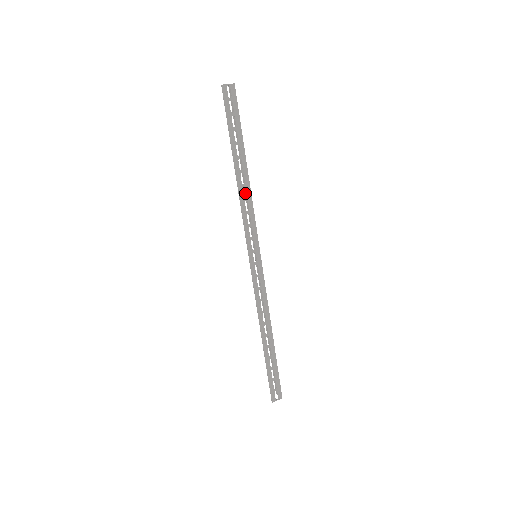
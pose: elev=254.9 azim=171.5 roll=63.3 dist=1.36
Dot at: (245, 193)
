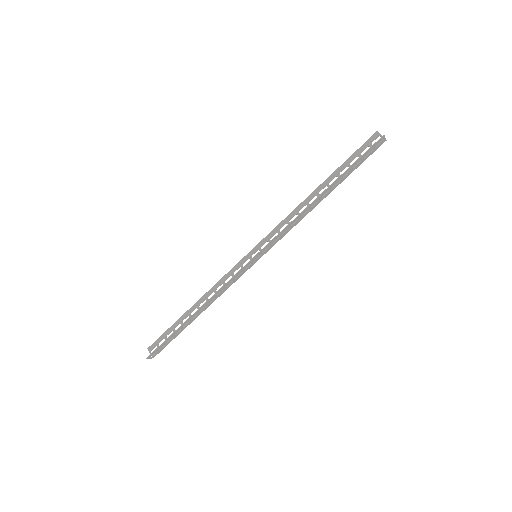
Dot at: (298, 207)
